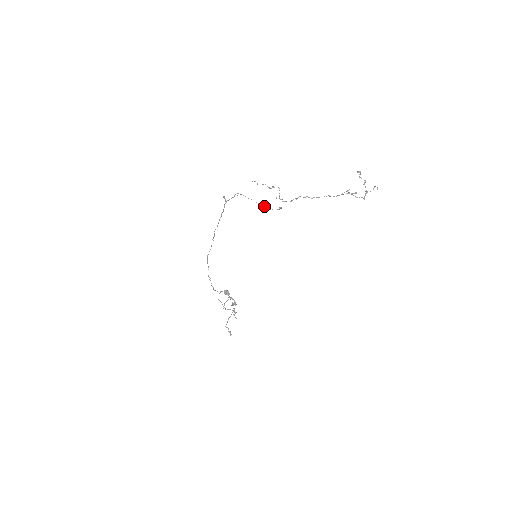
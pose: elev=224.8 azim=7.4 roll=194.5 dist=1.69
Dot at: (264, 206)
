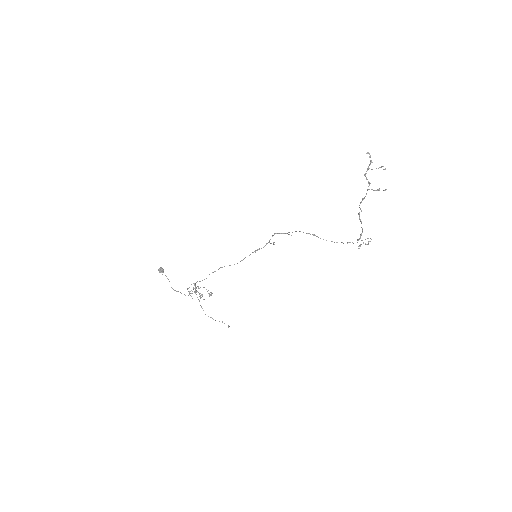
Dot at: occluded
